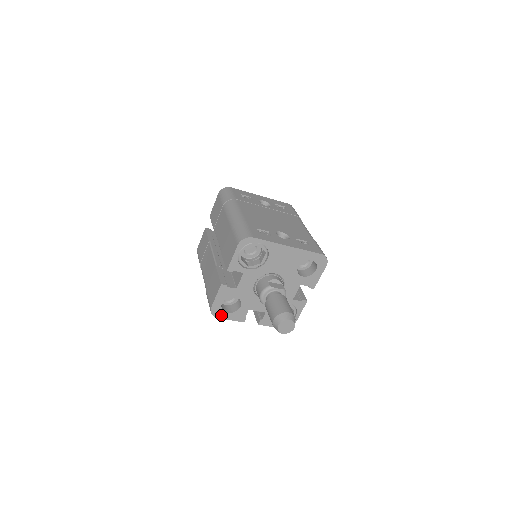
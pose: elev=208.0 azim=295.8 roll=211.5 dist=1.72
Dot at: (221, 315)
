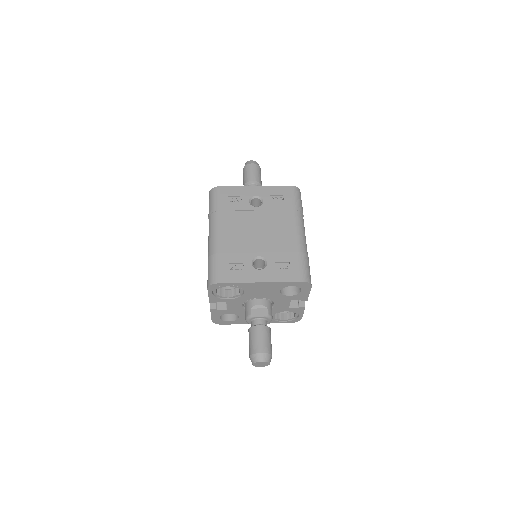
Dot at: (224, 323)
